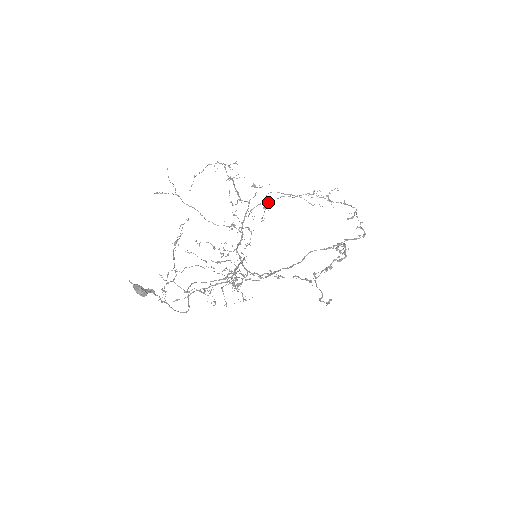
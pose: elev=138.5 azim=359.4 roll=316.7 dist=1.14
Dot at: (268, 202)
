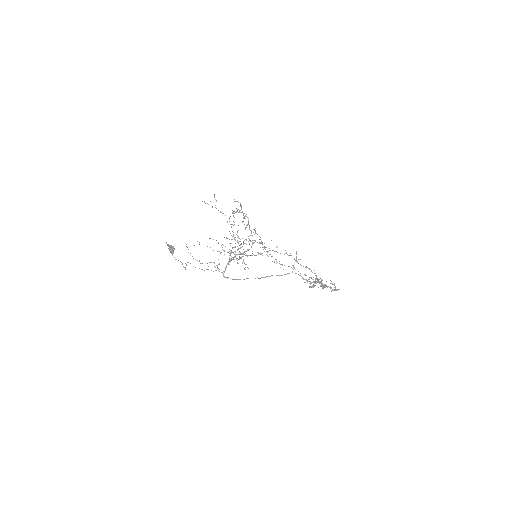
Dot at: (259, 243)
